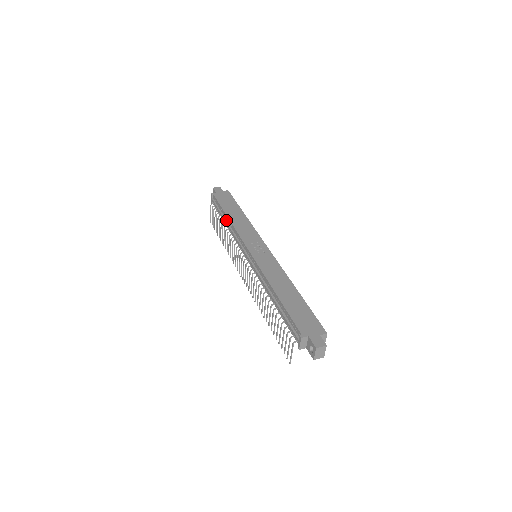
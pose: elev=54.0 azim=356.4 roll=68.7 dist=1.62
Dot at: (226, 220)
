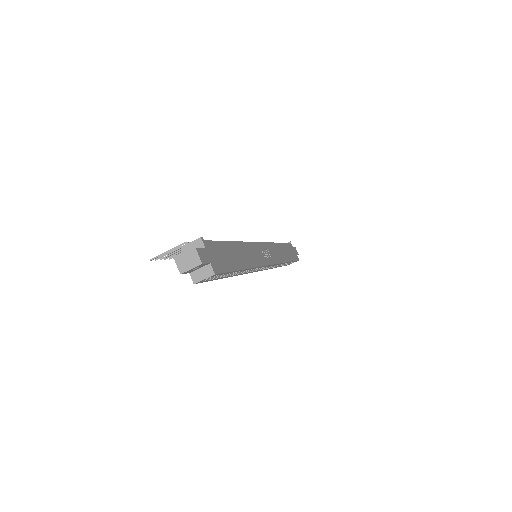
Dot at: occluded
